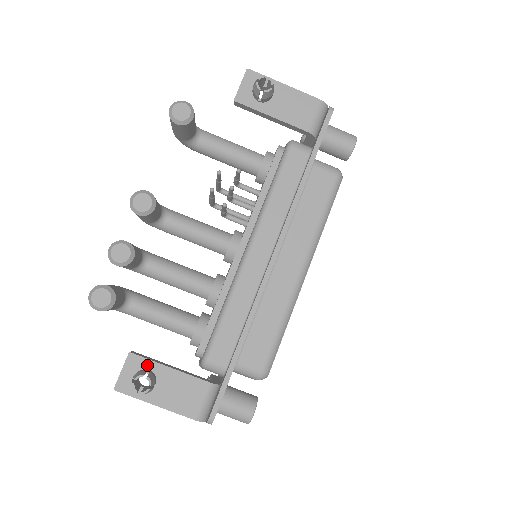
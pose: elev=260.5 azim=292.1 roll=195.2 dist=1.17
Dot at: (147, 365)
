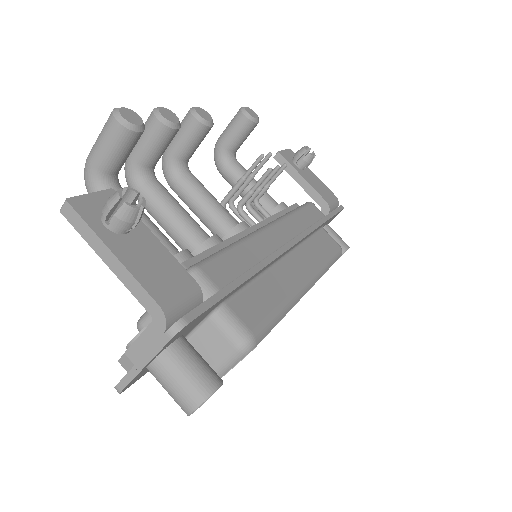
Dot at: occluded
